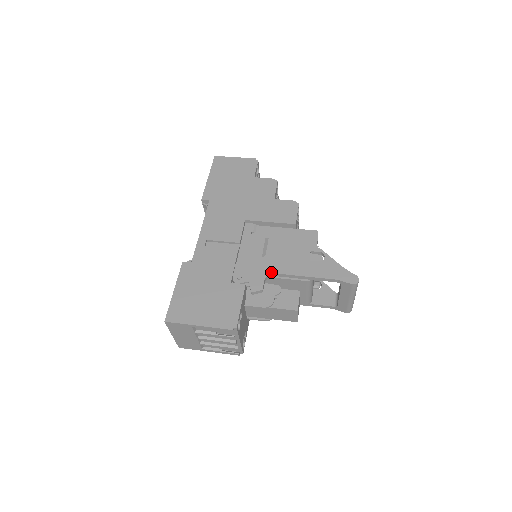
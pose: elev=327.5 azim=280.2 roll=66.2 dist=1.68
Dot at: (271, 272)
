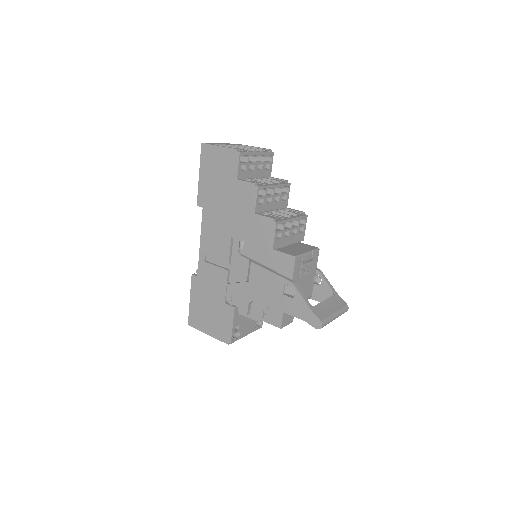
Dot at: (253, 299)
